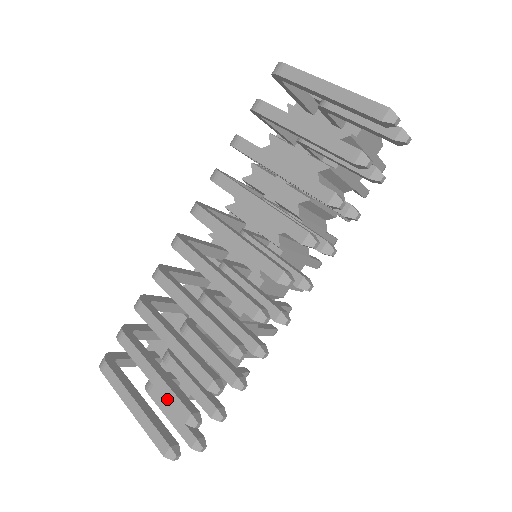
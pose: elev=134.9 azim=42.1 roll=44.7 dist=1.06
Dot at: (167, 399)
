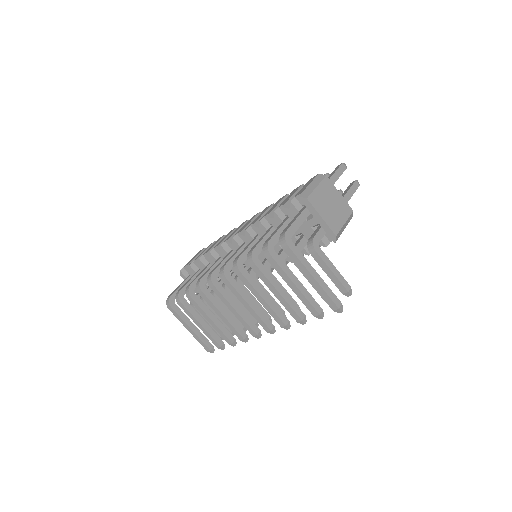
Dot at: (208, 337)
